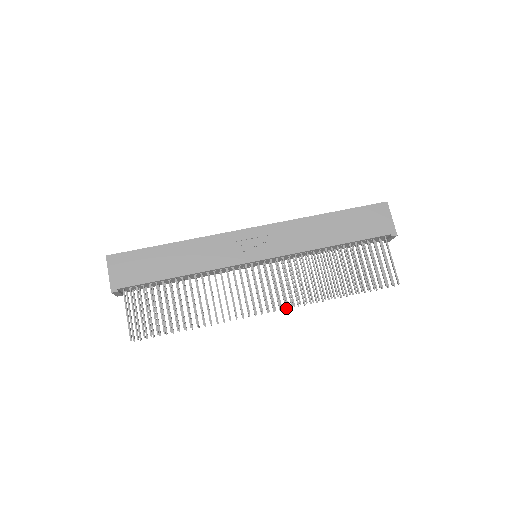
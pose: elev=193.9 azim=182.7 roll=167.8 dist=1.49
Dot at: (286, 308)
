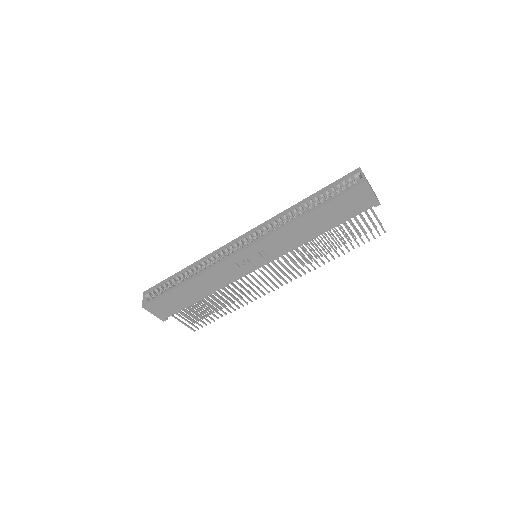
Dot at: occluded
